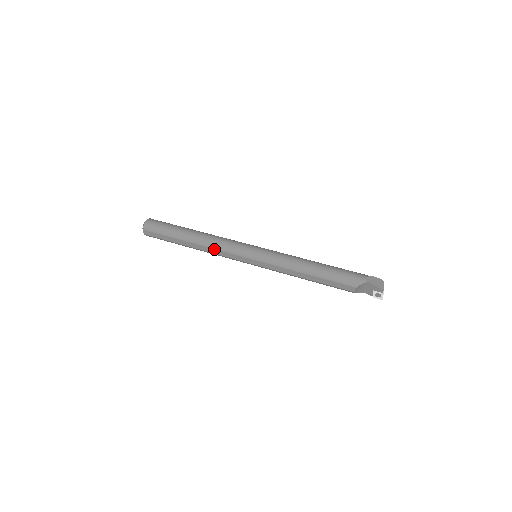
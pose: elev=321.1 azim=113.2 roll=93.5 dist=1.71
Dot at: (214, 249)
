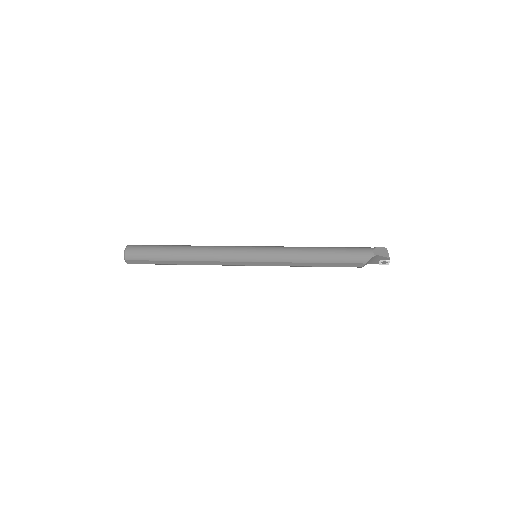
Dot at: (212, 261)
